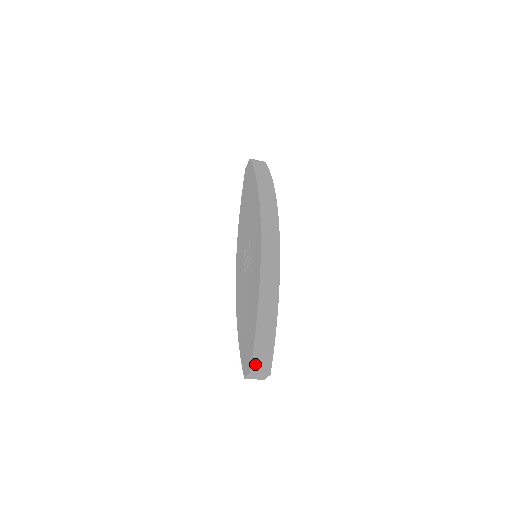
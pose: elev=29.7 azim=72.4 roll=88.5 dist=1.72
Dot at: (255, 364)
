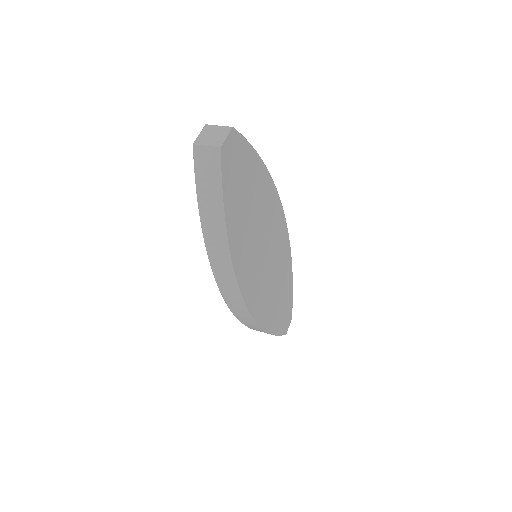
Dot at: occluded
